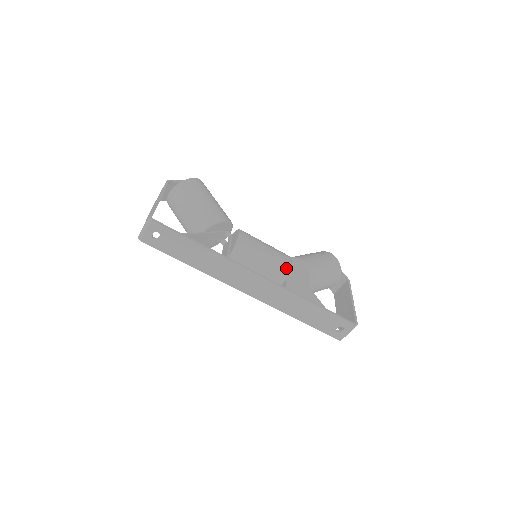
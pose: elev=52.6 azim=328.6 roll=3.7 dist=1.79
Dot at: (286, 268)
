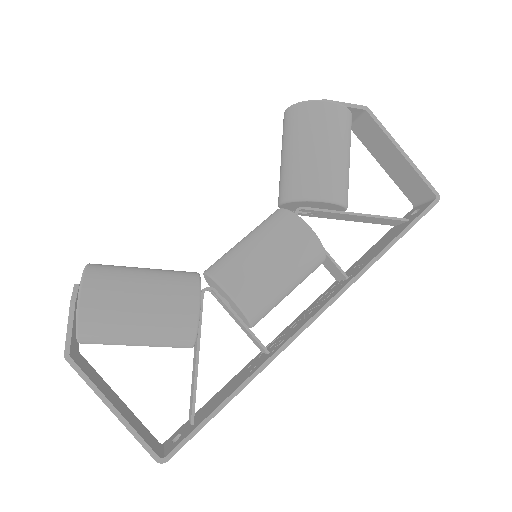
Dot at: (318, 251)
